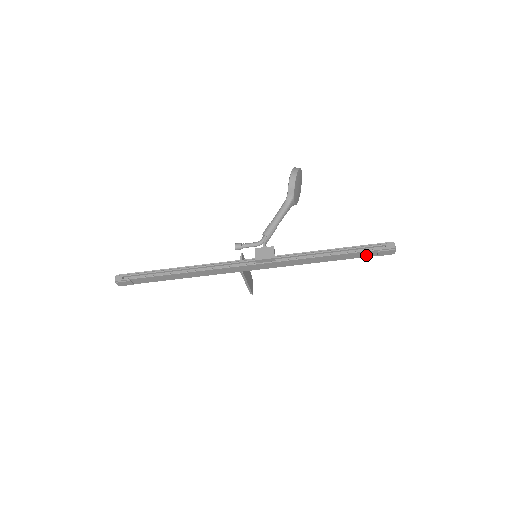
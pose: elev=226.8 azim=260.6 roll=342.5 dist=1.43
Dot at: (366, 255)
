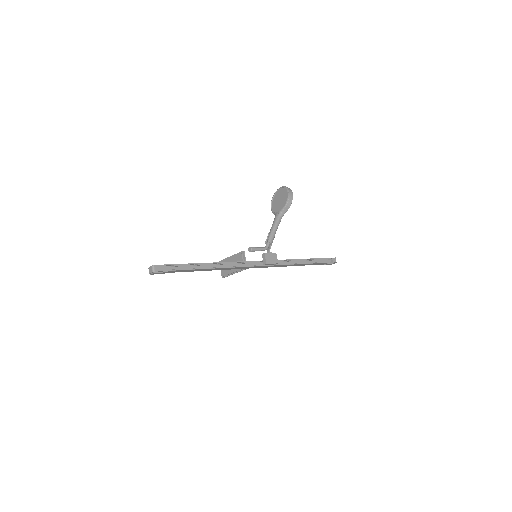
Dot at: (319, 264)
